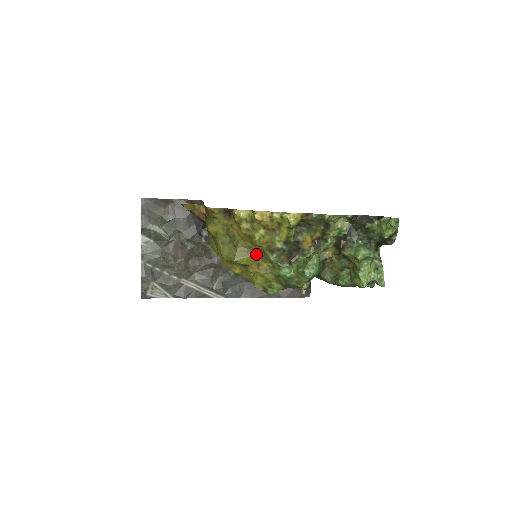
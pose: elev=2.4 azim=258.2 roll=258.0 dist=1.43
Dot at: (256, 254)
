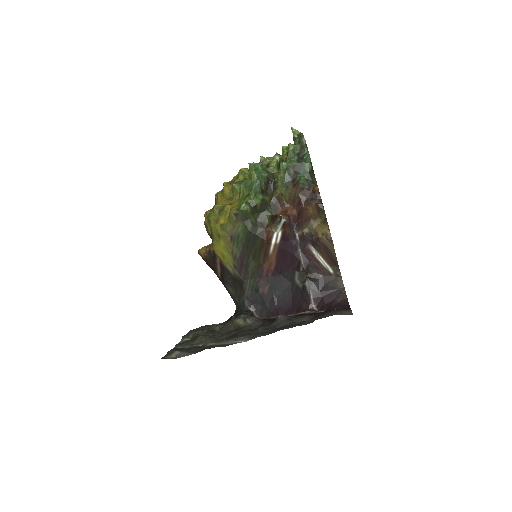
Dot at: (229, 200)
